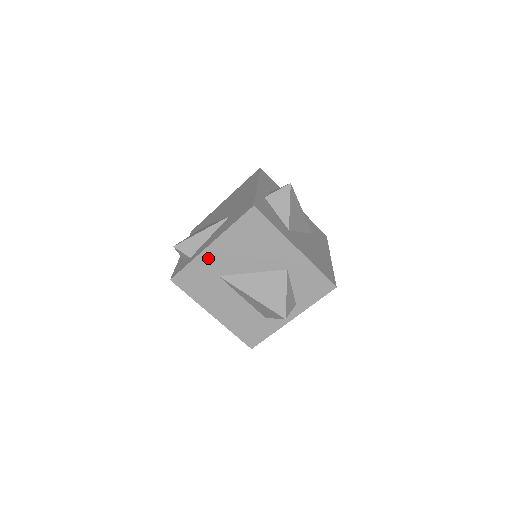
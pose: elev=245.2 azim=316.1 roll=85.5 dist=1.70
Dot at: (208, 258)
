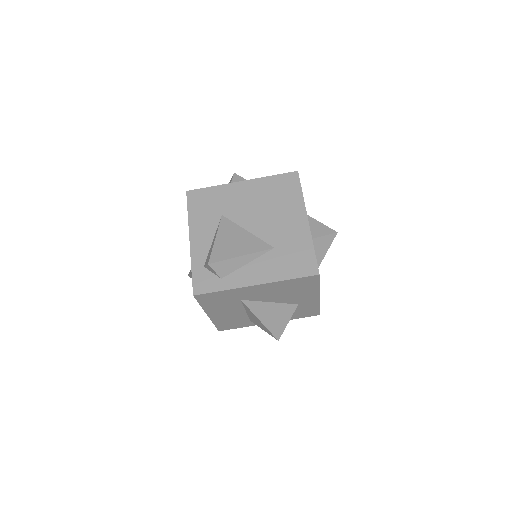
Dot at: (244, 291)
